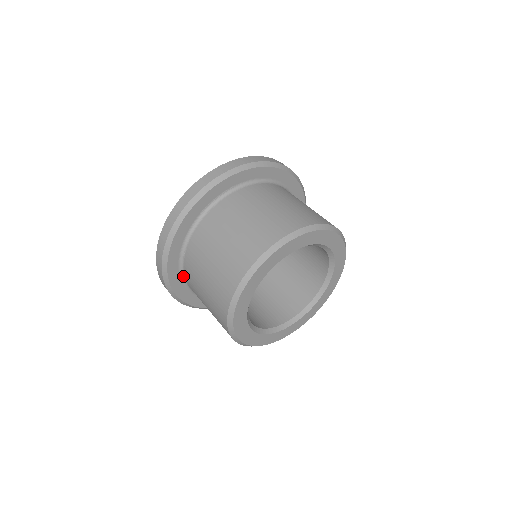
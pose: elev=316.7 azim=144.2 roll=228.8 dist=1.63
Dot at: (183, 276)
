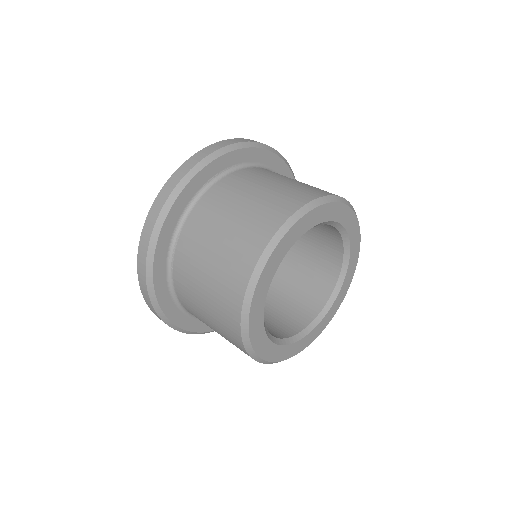
Dot at: (170, 272)
